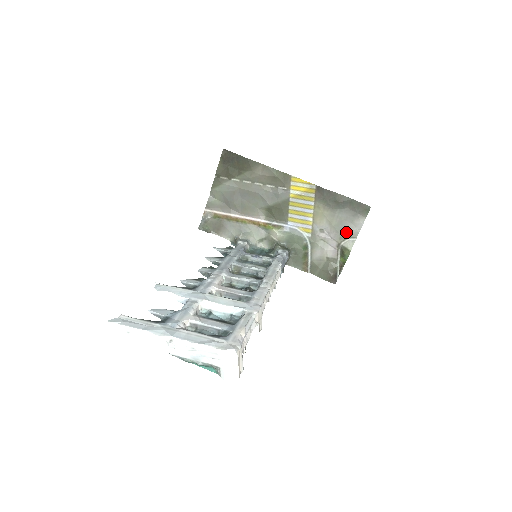
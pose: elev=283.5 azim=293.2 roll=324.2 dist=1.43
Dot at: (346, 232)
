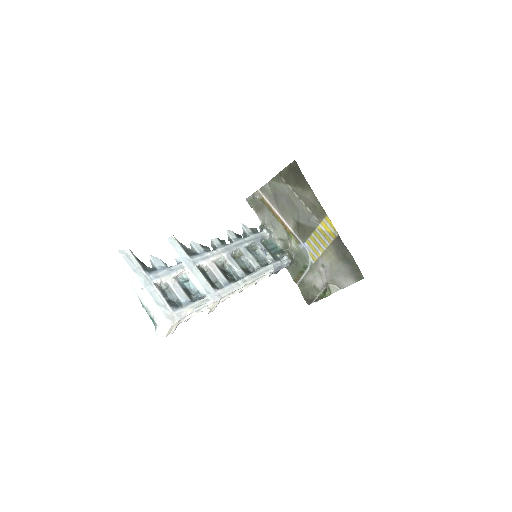
Dot at: (337, 280)
